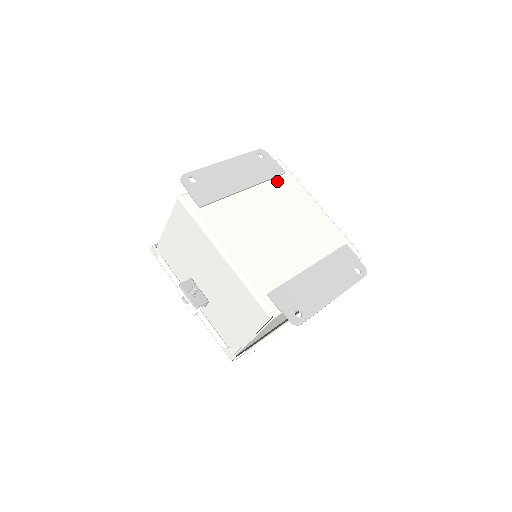
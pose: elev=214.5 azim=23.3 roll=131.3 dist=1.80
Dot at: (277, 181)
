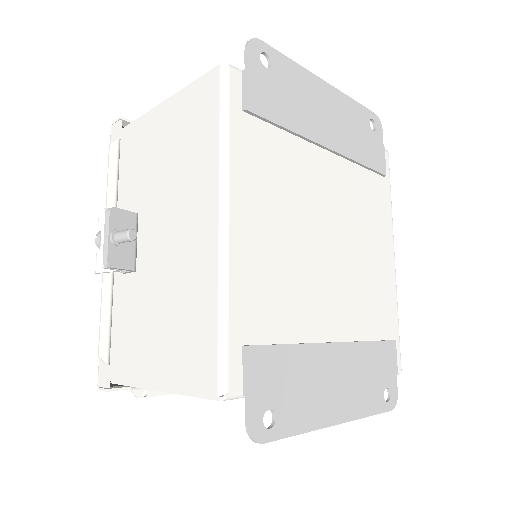
Dot at: (369, 176)
